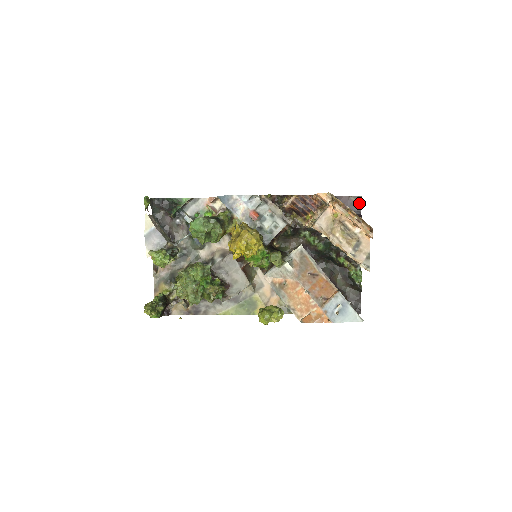
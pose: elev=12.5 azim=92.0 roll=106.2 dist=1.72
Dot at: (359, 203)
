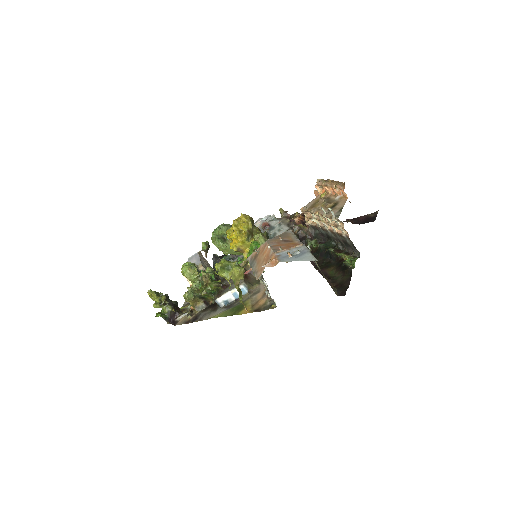
Dot at: (375, 216)
